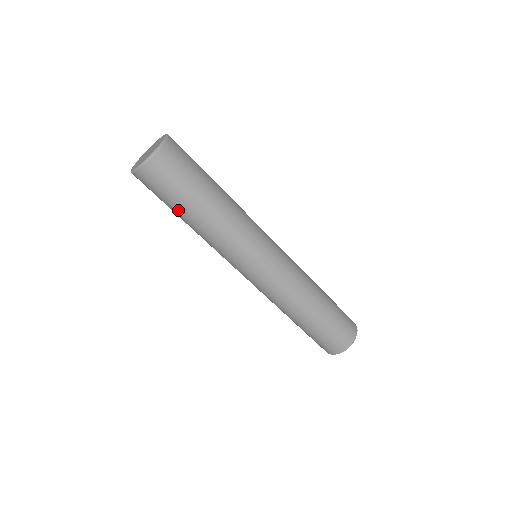
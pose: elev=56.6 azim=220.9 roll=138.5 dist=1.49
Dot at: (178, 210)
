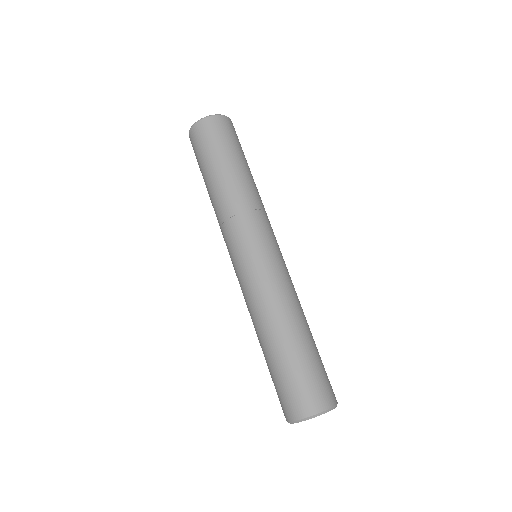
Dot at: (234, 158)
